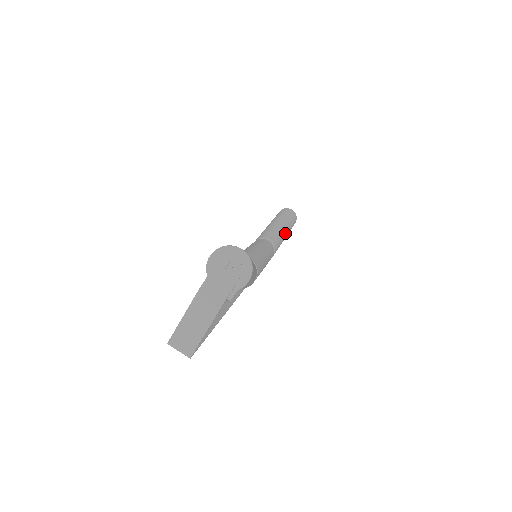
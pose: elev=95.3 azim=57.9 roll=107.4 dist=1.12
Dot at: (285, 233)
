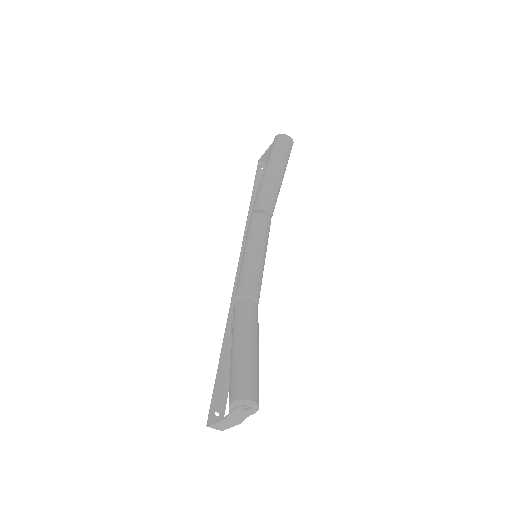
Dot at: (281, 183)
